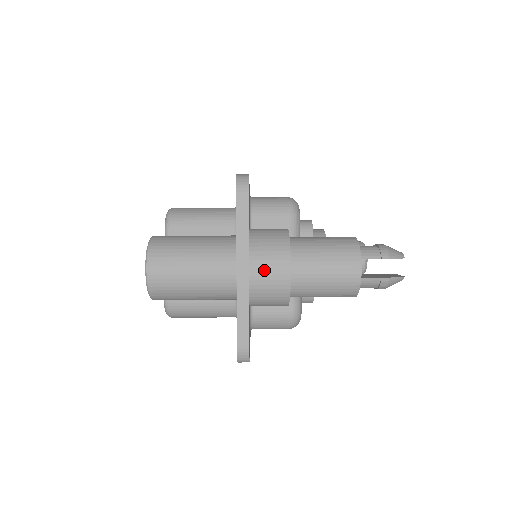
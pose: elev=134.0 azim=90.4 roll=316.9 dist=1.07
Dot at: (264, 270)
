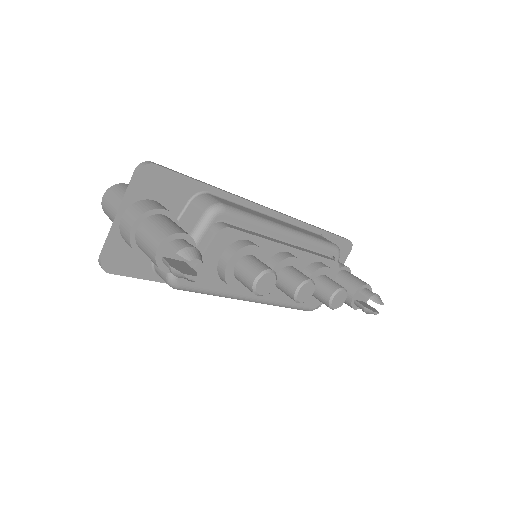
Dot at: (125, 221)
